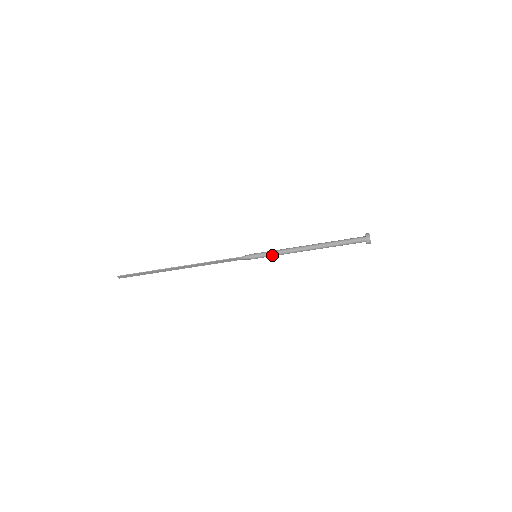
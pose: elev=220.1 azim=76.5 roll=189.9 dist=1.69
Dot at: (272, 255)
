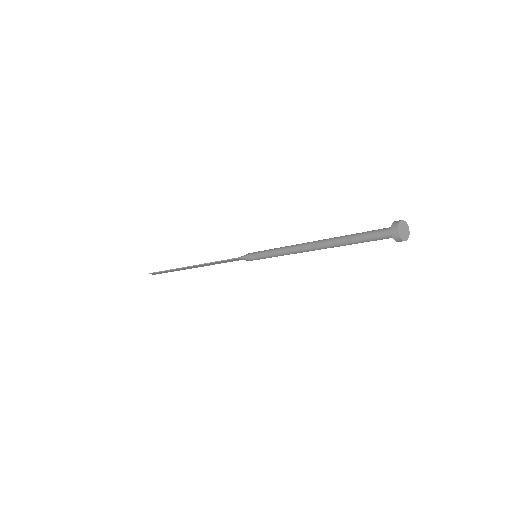
Dot at: (271, 256)
